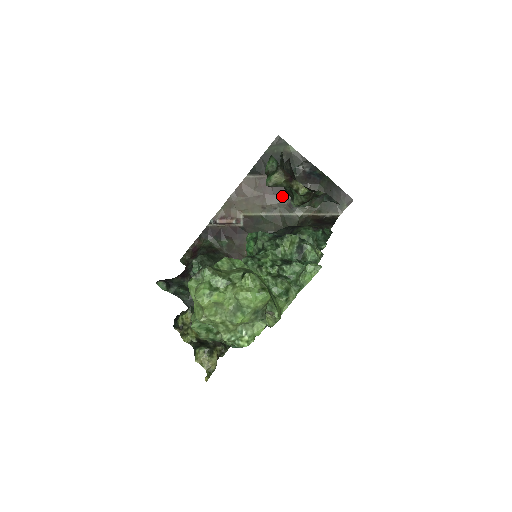
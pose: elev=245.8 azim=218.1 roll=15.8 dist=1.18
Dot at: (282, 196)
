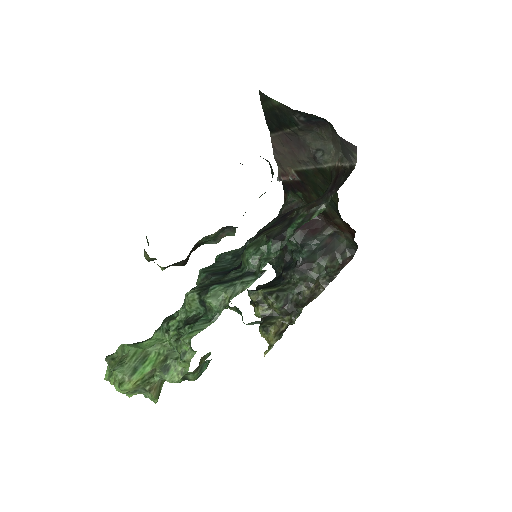
Dot at: (305, 148)
